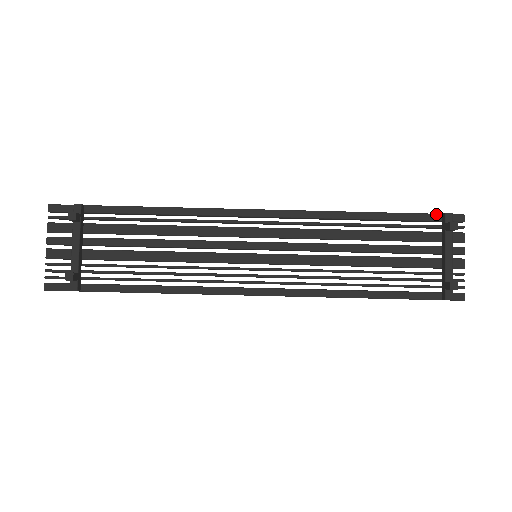
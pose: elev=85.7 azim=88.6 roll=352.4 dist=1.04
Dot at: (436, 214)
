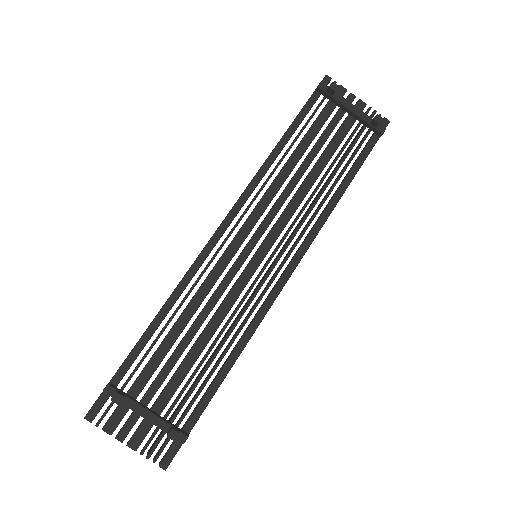
Dot at: (313, 94)
